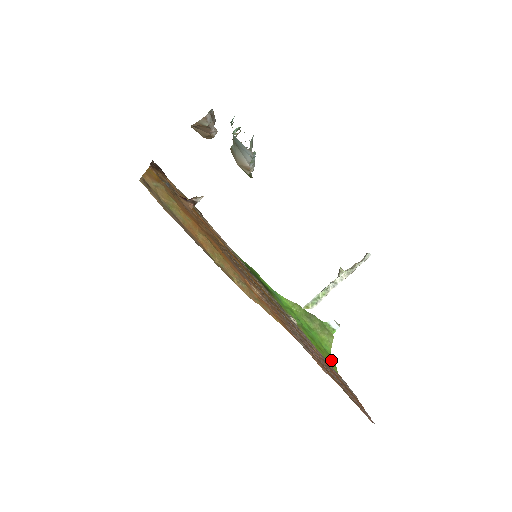
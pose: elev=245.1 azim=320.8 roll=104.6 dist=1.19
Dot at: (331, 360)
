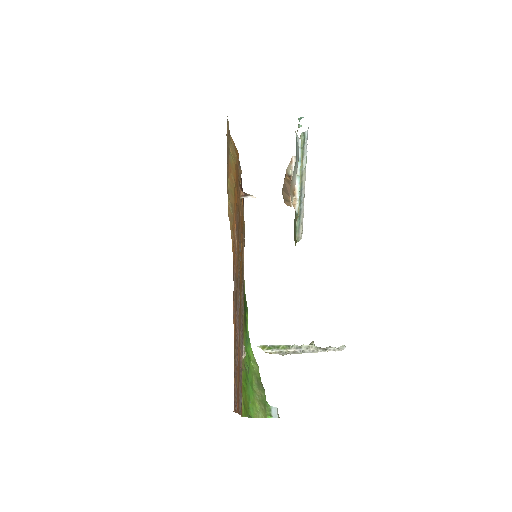
Dot at: (246, 410)
